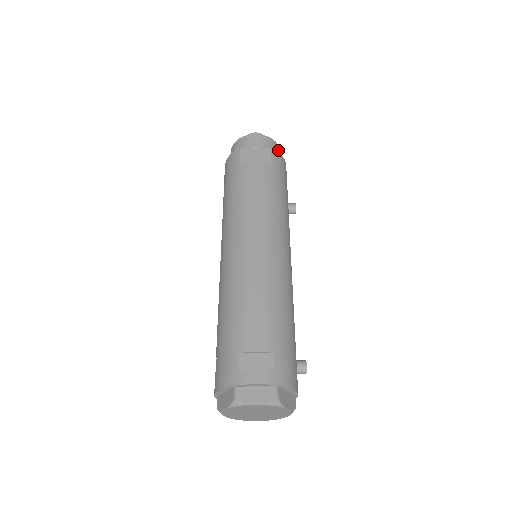
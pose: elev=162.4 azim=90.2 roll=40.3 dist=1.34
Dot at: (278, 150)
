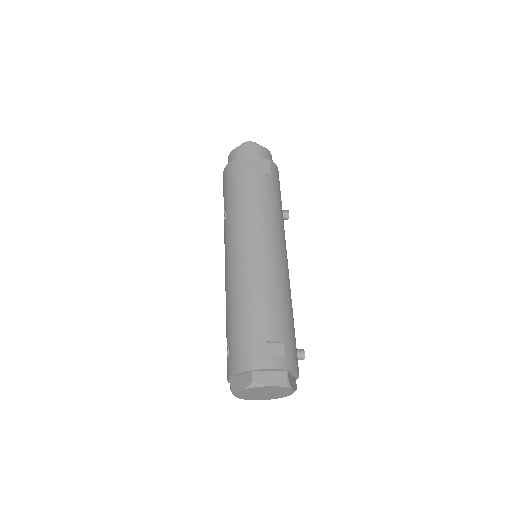
Dot at: (272, 160)
